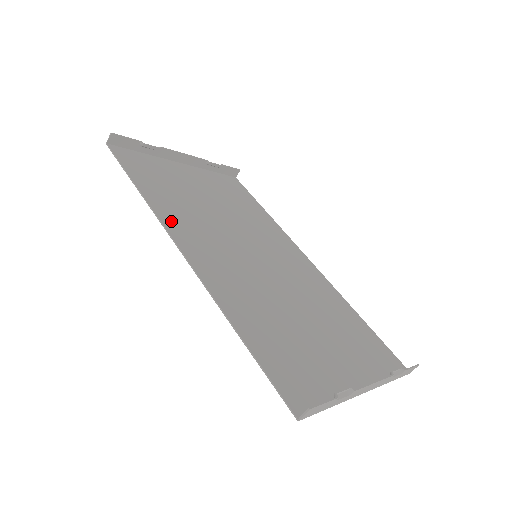
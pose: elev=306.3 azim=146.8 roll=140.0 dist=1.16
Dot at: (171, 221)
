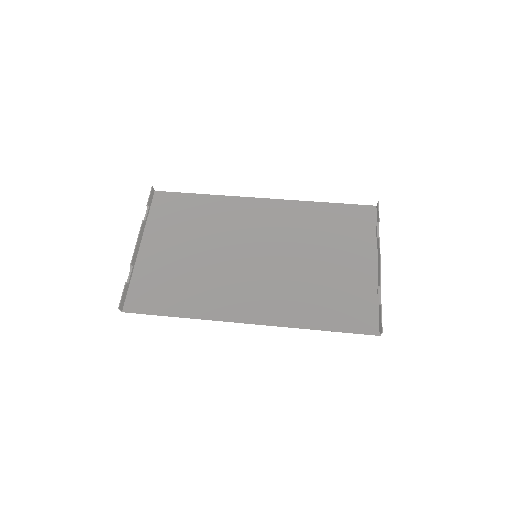
Dot at: (217, 311)
